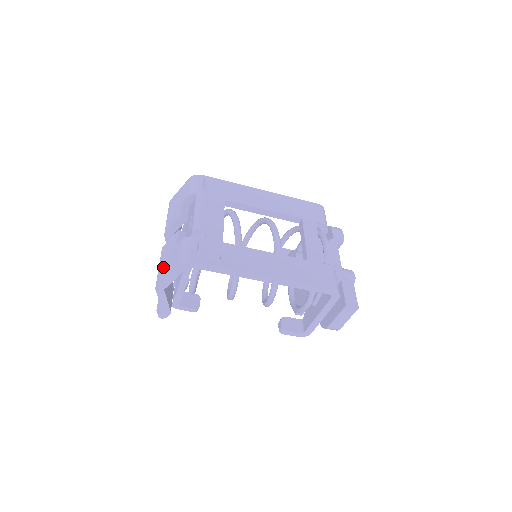
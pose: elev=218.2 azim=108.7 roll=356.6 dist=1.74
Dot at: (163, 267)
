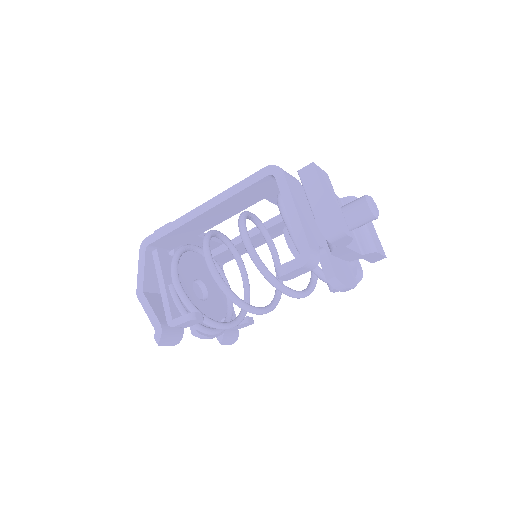
Dot at: occluded
